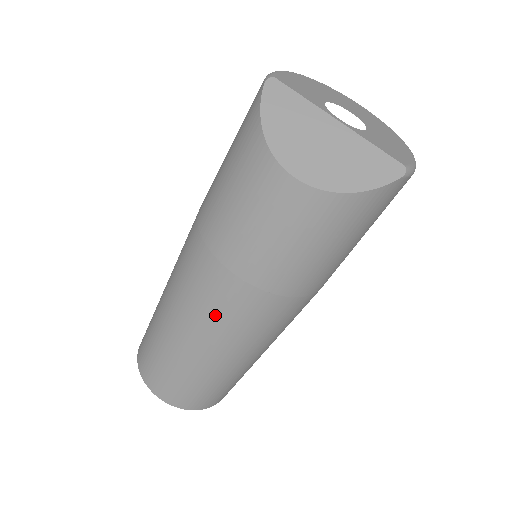
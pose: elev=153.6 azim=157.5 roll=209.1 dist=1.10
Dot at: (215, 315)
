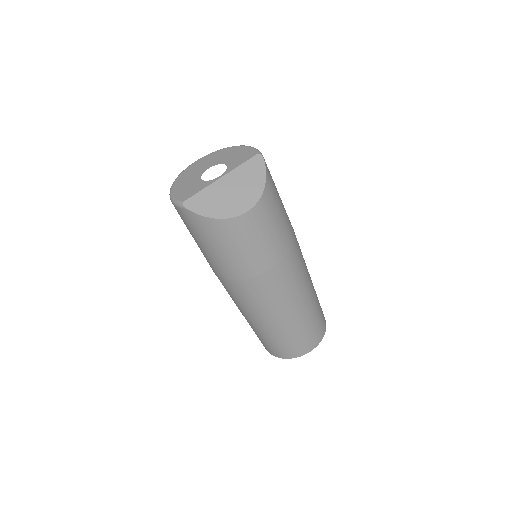
Dot at: (288, 289)
